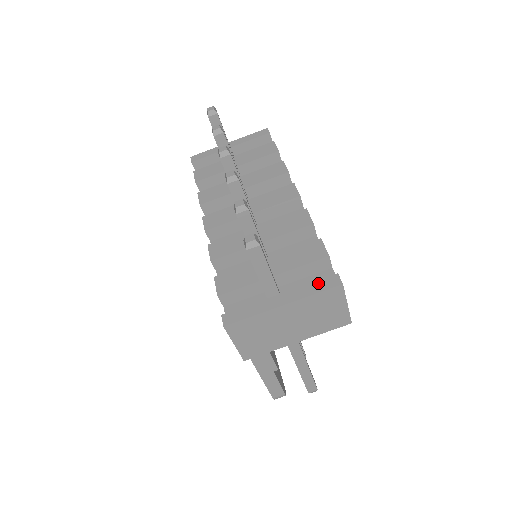
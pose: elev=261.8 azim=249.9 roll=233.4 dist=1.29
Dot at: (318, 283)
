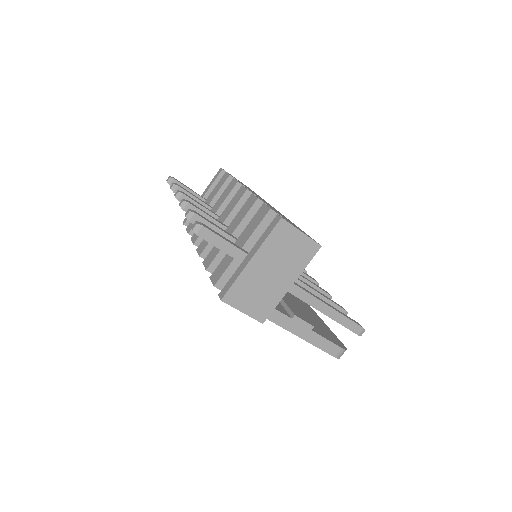
Dot at: (267, 229)
